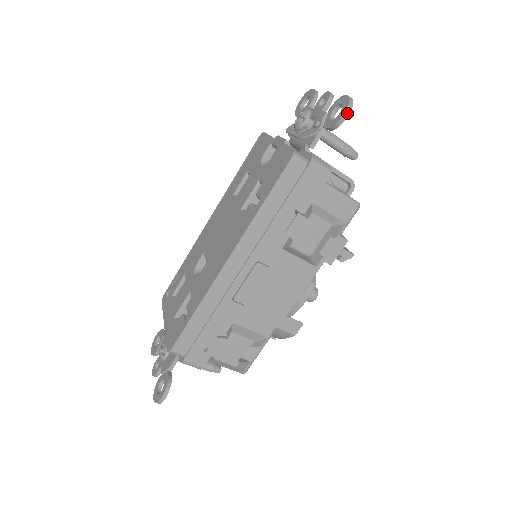
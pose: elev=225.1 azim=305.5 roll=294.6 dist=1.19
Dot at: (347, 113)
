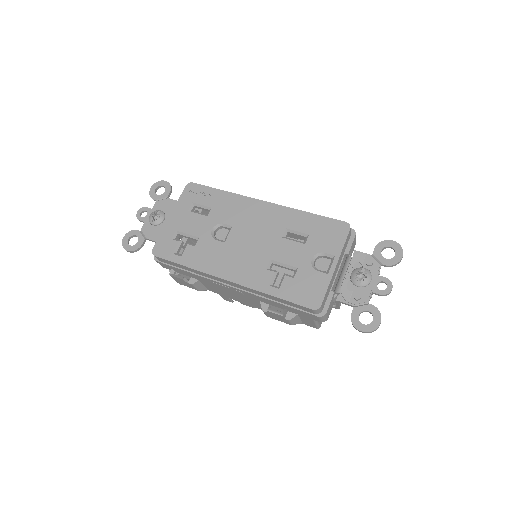
Dot at: (363, 332)
